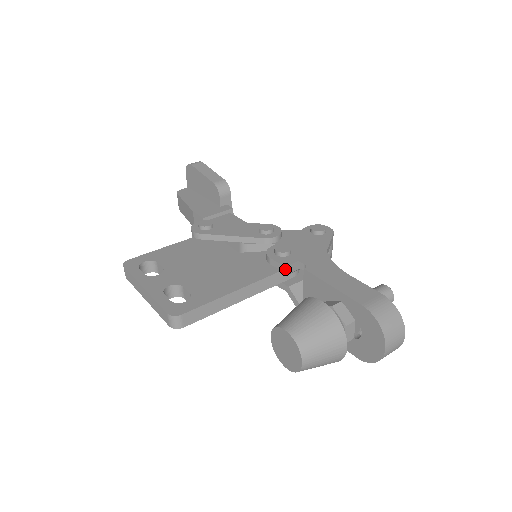
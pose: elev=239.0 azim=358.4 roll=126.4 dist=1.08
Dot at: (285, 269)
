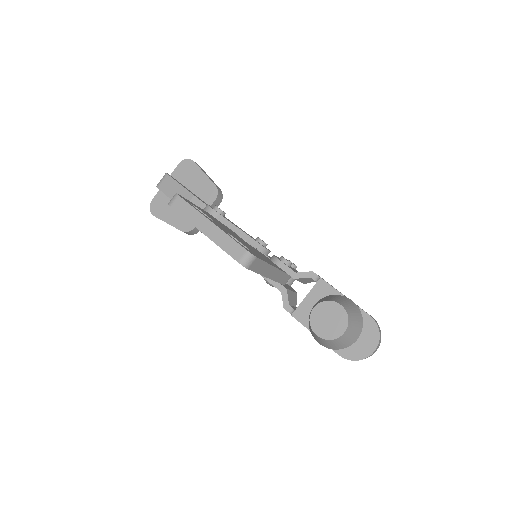
Dot at: (293, 274)
